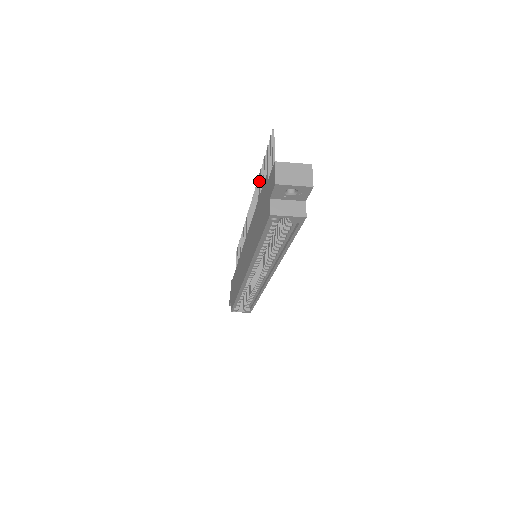
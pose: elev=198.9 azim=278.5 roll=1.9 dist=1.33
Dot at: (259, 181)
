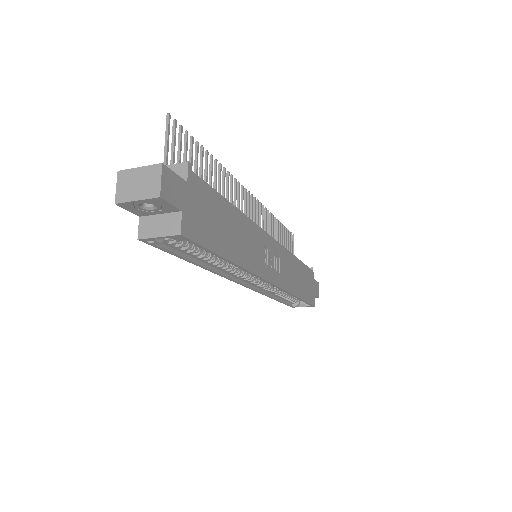
Dot at: (214, 171)
